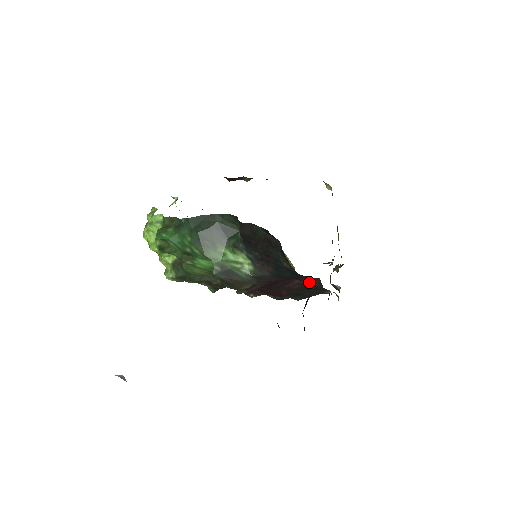
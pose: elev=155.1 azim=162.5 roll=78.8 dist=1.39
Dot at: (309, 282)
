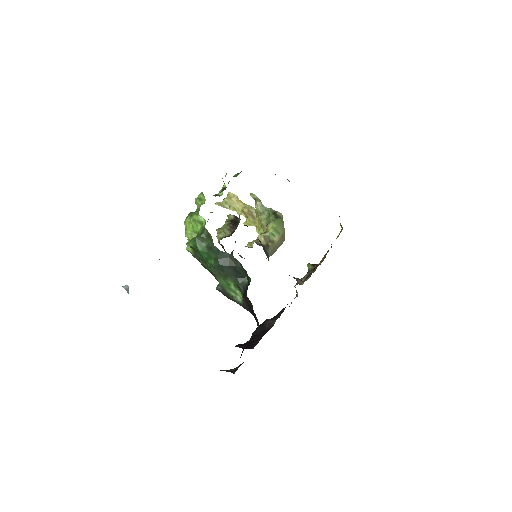
Dot at: occluded
